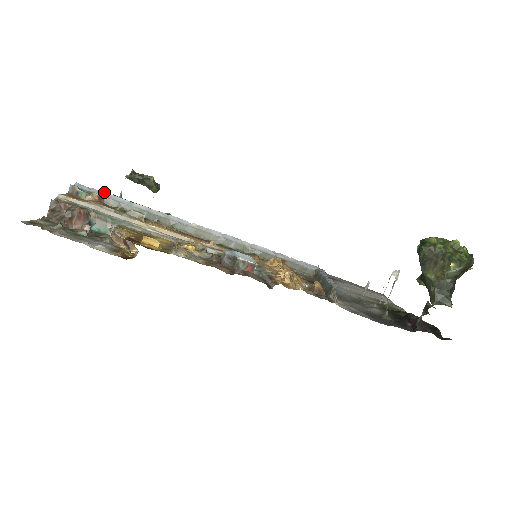
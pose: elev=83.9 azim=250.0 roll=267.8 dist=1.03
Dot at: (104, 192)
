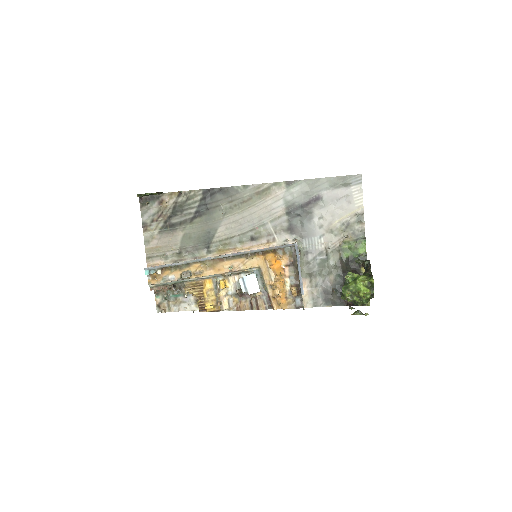
Dot at: (159, 266)
